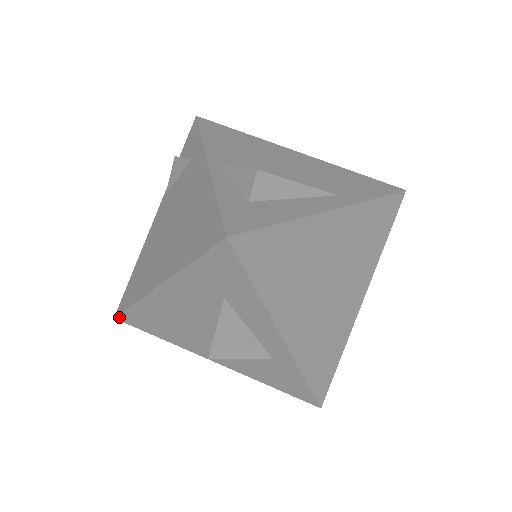
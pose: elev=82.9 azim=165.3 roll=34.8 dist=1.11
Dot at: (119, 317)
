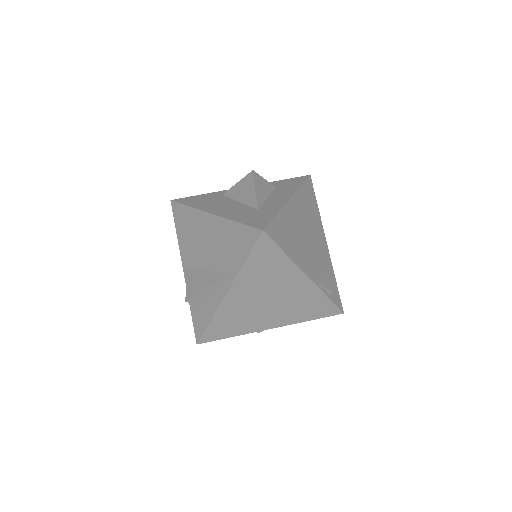
Dot at: occluded
